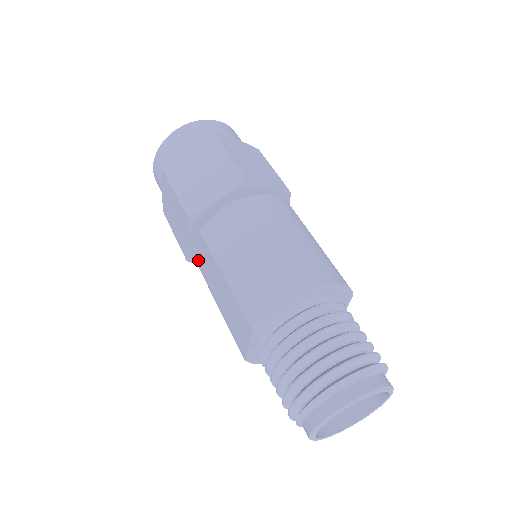
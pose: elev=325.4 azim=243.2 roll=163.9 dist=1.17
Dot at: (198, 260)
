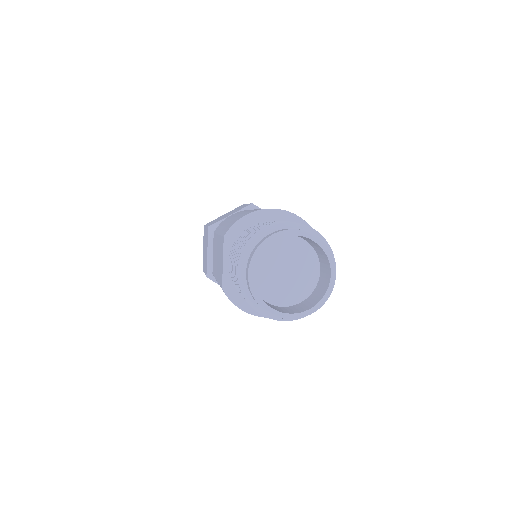
Dot at: occluded
